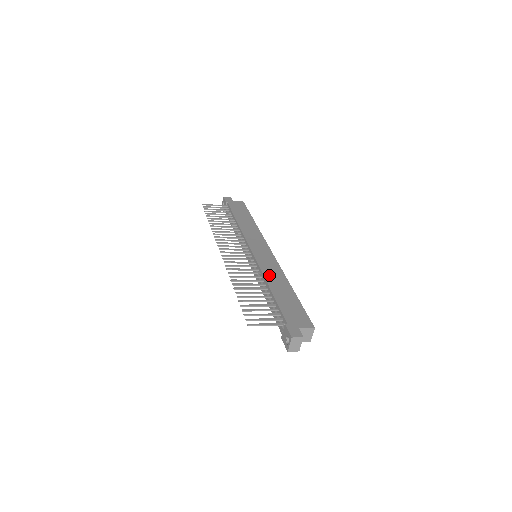
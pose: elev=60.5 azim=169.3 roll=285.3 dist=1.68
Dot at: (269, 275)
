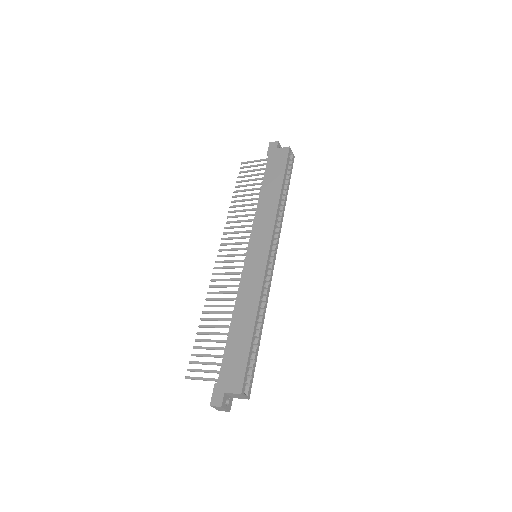
Dot at: (242, 299)
